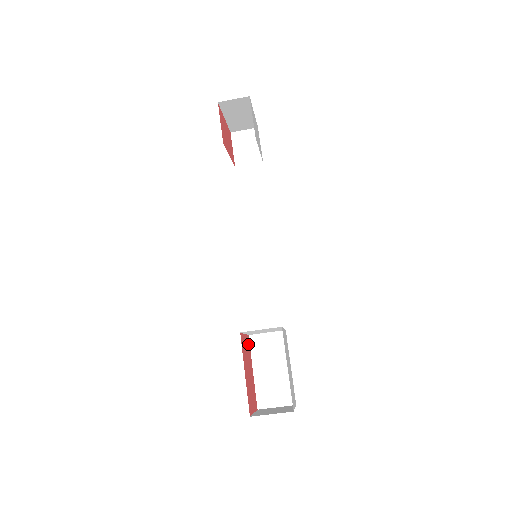
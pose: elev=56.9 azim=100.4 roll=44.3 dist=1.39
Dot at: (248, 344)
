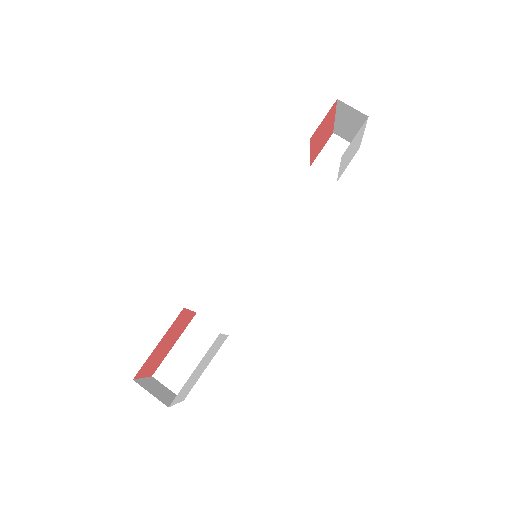
Dot at: (189, 320)
